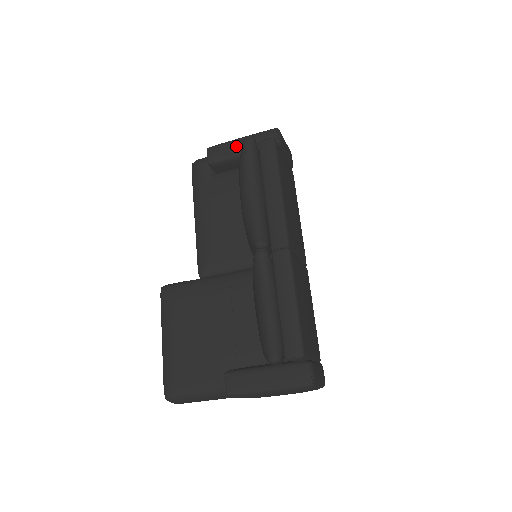
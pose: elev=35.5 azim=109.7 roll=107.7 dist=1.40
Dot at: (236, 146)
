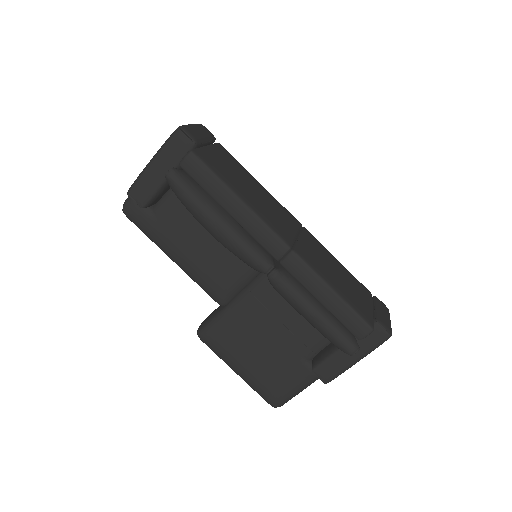
Dot at: (154, 174)
